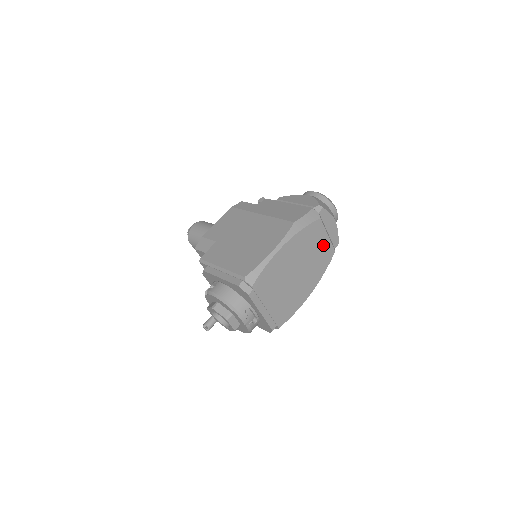
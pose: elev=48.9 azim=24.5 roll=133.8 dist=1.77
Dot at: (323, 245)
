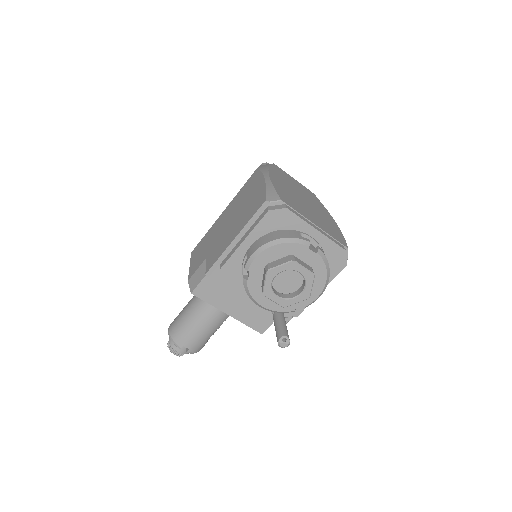
Dot at: (299, 185)
